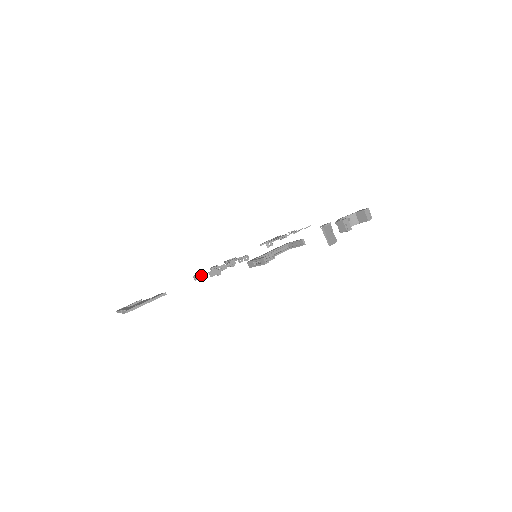
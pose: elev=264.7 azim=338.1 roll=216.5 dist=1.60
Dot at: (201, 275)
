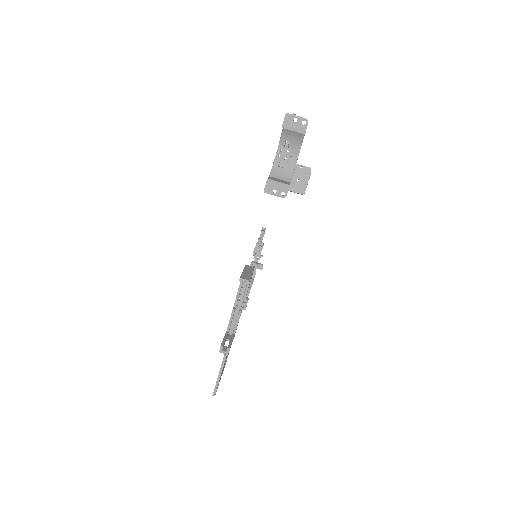
Dot at: (252, 275)
